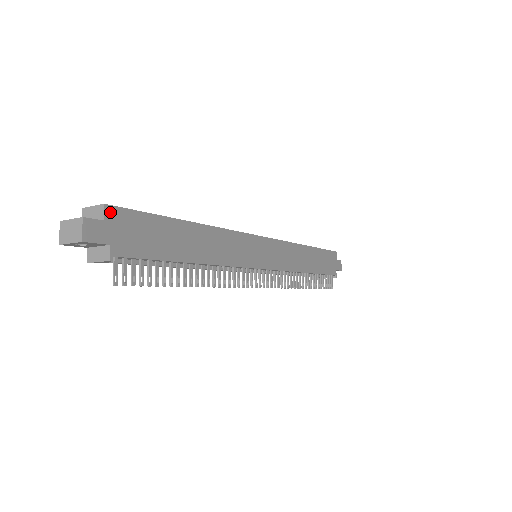
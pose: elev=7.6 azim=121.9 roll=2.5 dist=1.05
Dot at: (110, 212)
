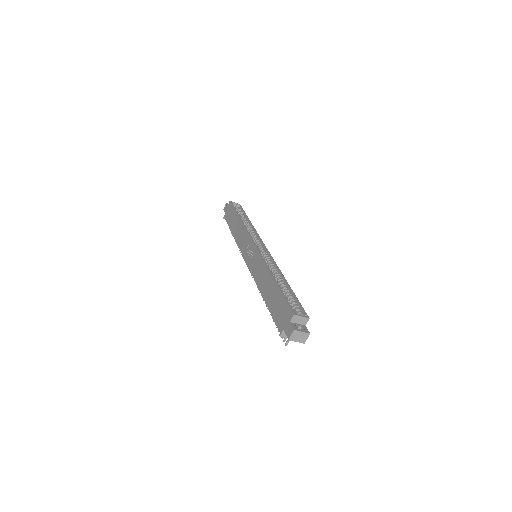
Dot at: (306, 319)
